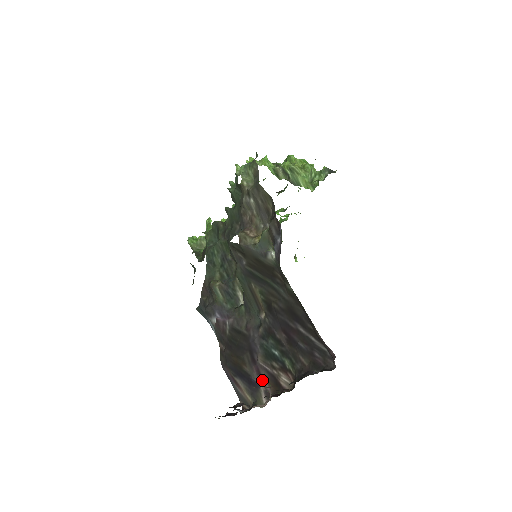
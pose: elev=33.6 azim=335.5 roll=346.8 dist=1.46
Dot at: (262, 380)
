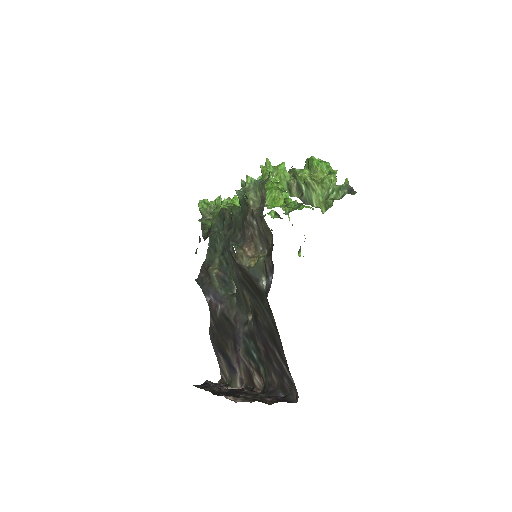
Dot at: (240, 368)
